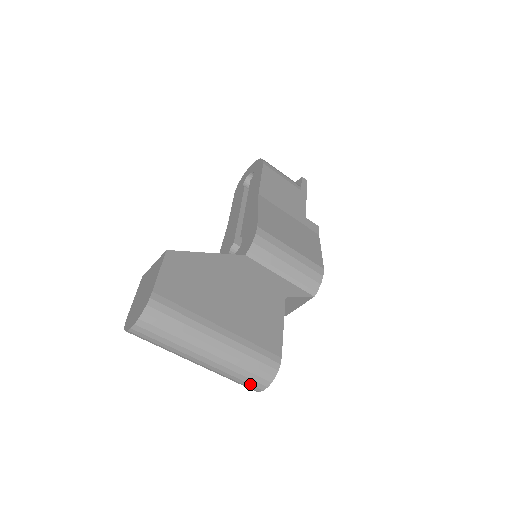
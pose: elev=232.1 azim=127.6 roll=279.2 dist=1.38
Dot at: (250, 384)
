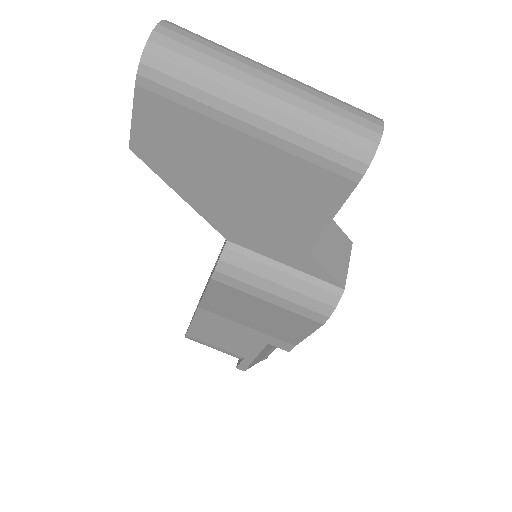
Dot at: (359, 117)
